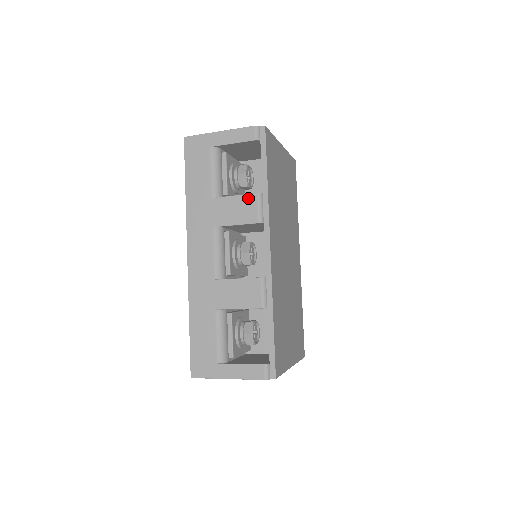
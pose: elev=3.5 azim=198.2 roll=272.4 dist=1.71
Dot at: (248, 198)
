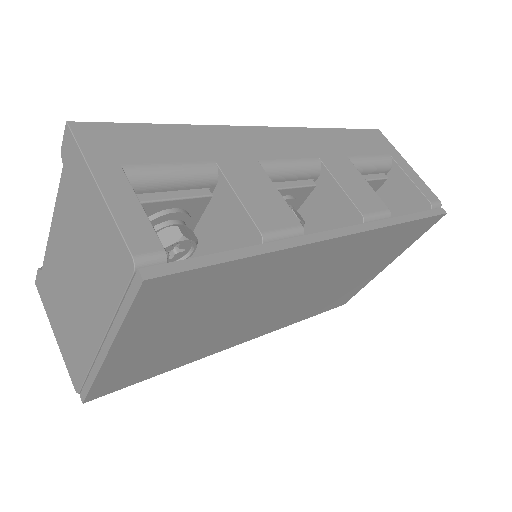
Dot at: (378, 199)
